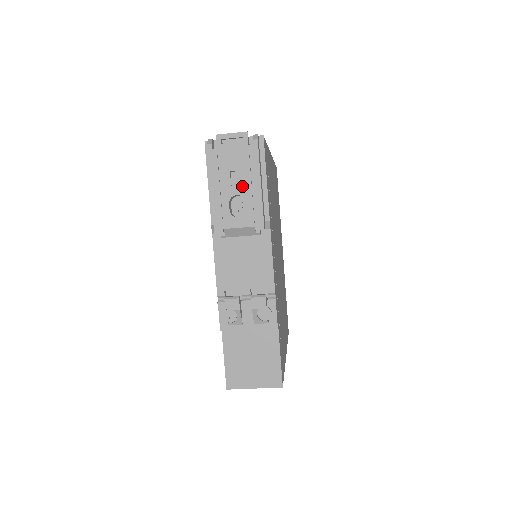
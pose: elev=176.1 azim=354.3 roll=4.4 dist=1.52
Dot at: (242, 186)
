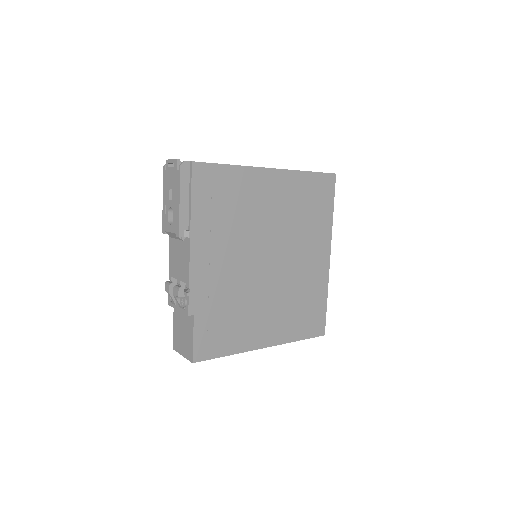
Dot at: (173, 201)
